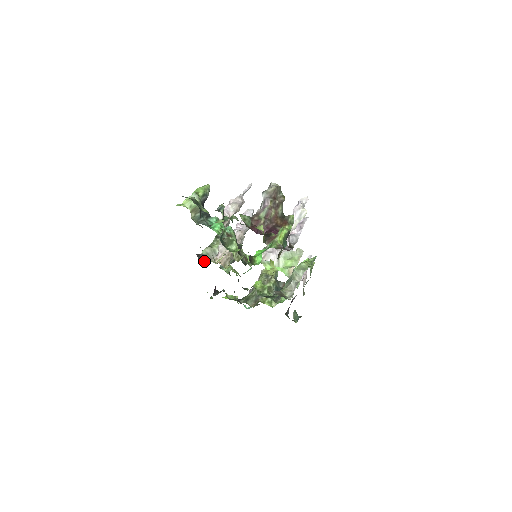
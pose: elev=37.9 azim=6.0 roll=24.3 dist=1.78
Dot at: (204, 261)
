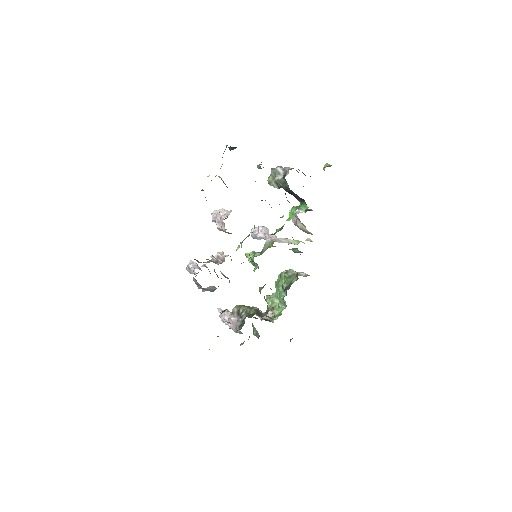
Dot at: (216, 259)
